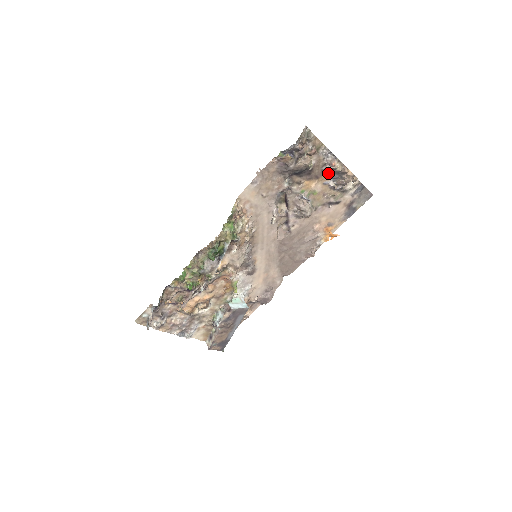
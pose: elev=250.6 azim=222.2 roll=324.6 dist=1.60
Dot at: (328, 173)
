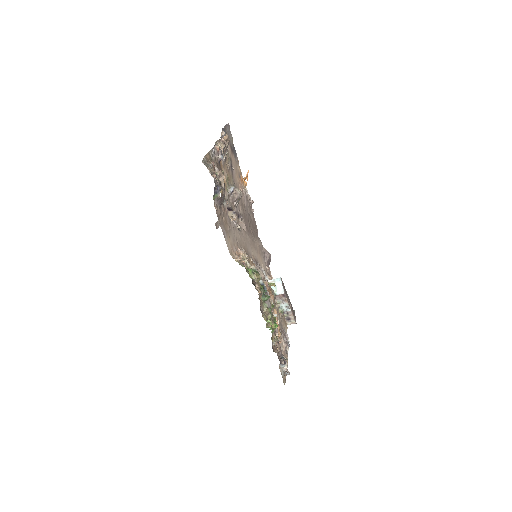
Dot at: occluded
